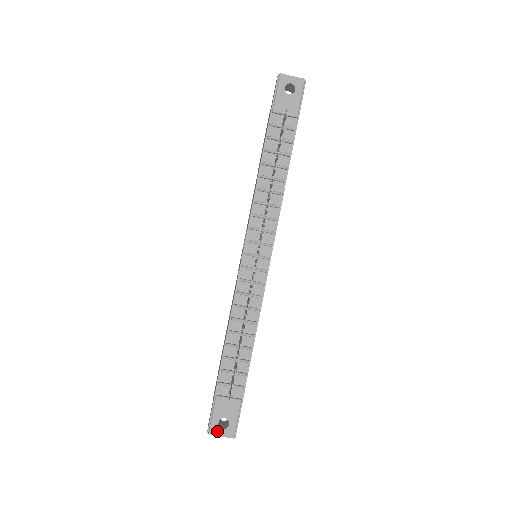
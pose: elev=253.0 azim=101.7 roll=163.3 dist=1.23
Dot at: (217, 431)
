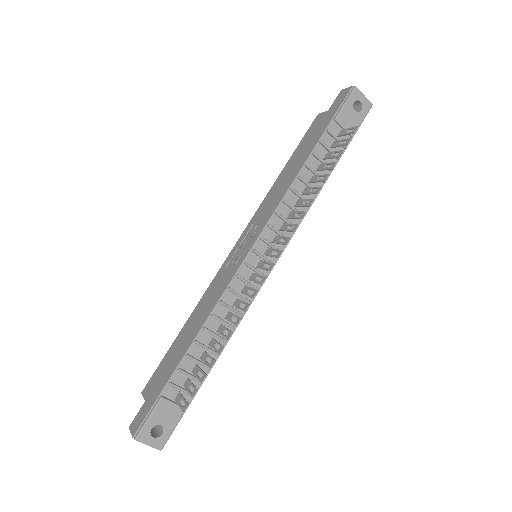
Dot at: (146, 438)
